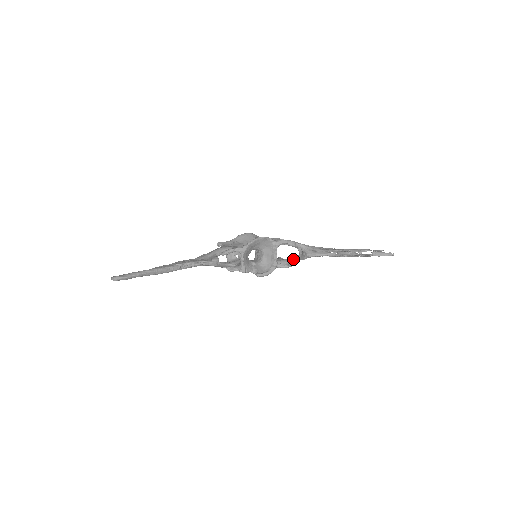
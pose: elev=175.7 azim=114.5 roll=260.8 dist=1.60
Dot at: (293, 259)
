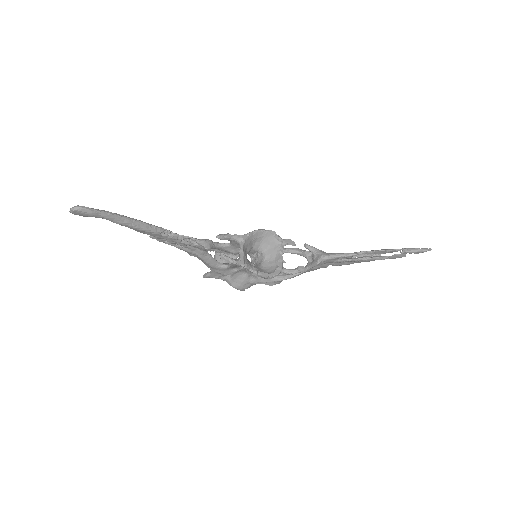
Dot at: occluded
